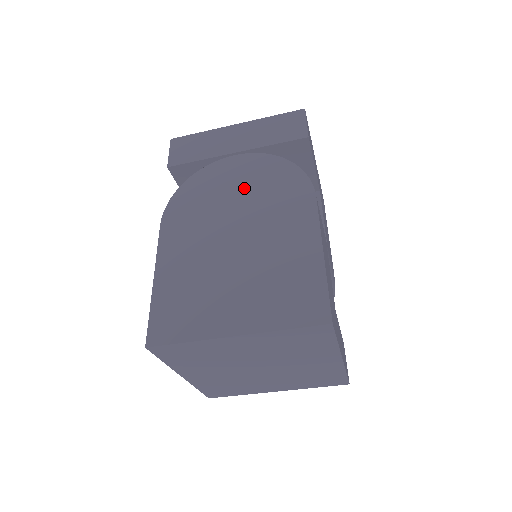
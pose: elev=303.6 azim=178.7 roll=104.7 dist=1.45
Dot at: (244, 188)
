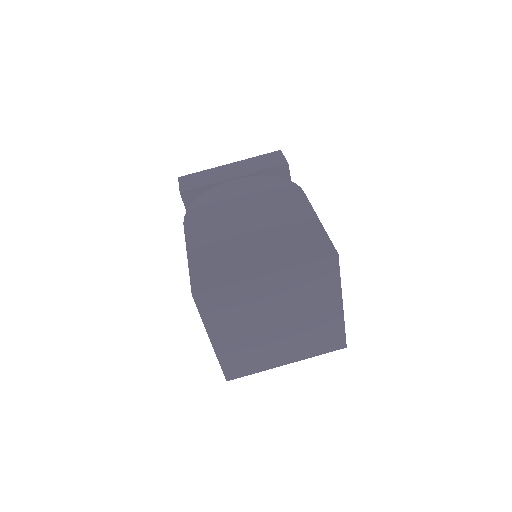
Dot at: (247, 195)
